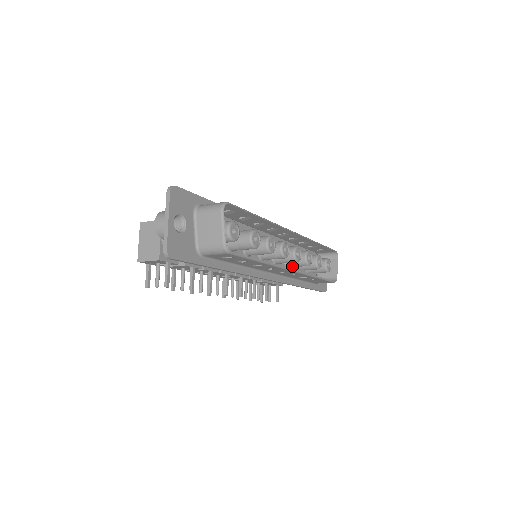
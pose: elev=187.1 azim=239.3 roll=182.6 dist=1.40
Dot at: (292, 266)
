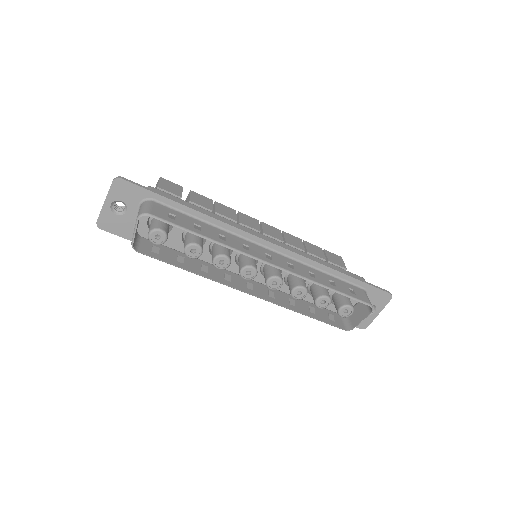
Dot at: occluded
